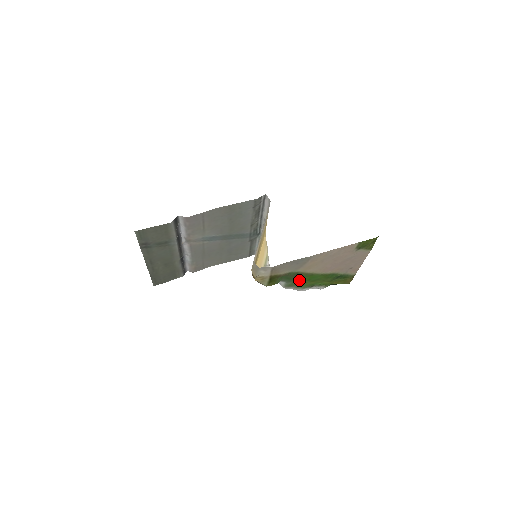
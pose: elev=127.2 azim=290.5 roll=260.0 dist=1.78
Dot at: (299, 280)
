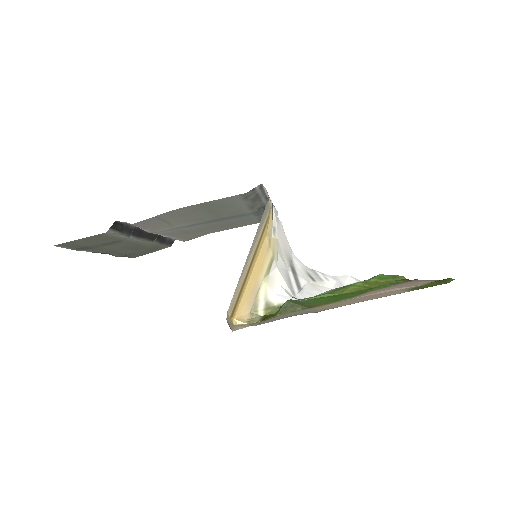
Dot at: (318, 299)
